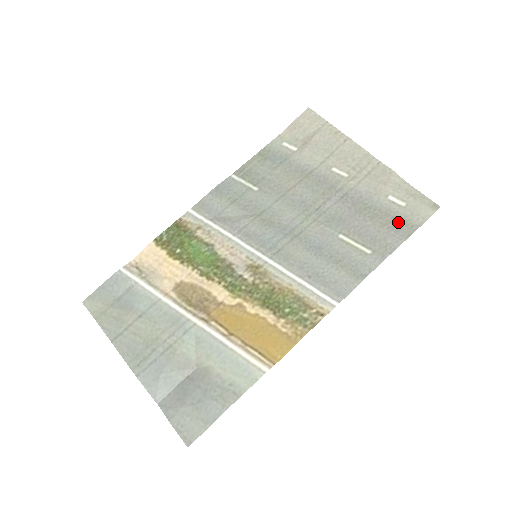
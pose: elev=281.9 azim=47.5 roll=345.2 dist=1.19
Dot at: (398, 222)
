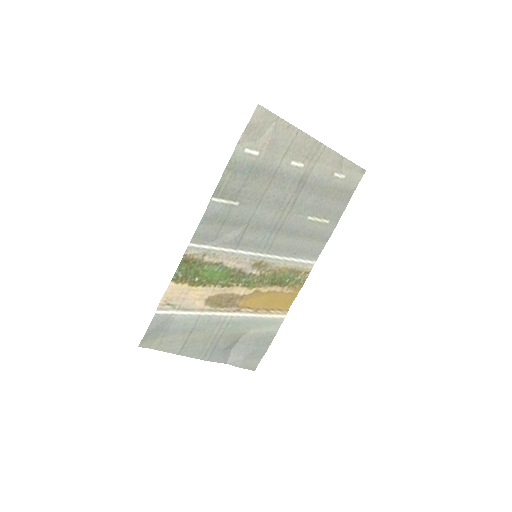
Dot at: (342, 192)
